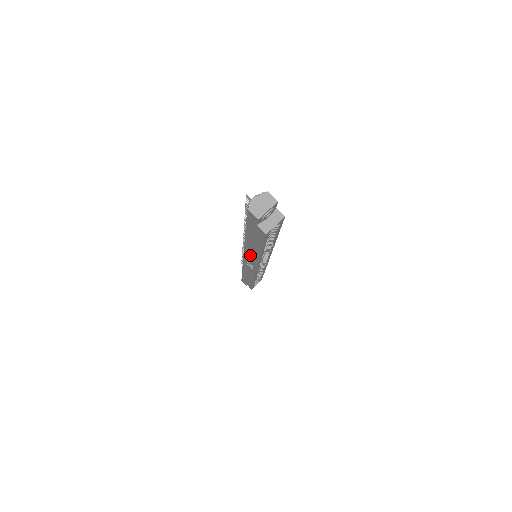
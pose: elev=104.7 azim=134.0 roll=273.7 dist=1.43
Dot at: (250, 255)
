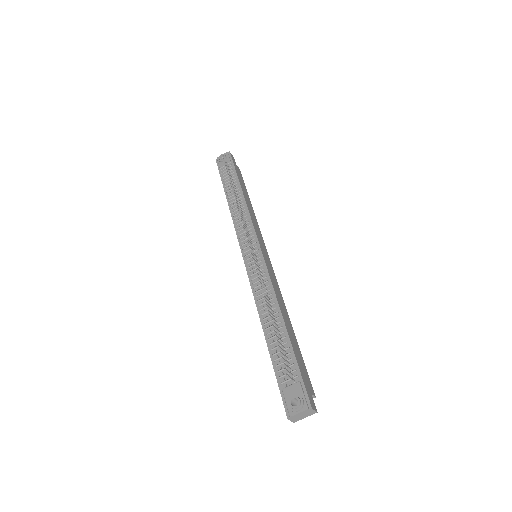
Dot at: occluded
